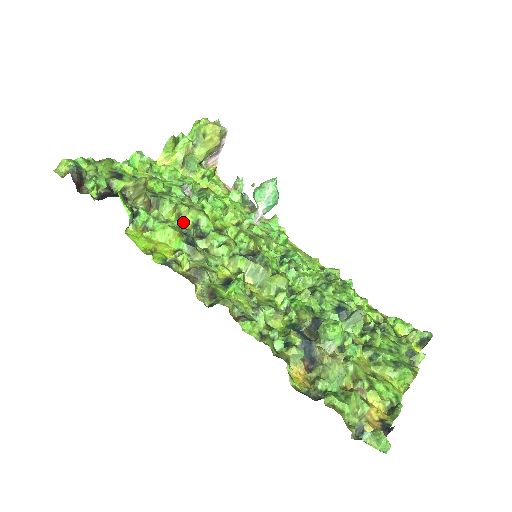
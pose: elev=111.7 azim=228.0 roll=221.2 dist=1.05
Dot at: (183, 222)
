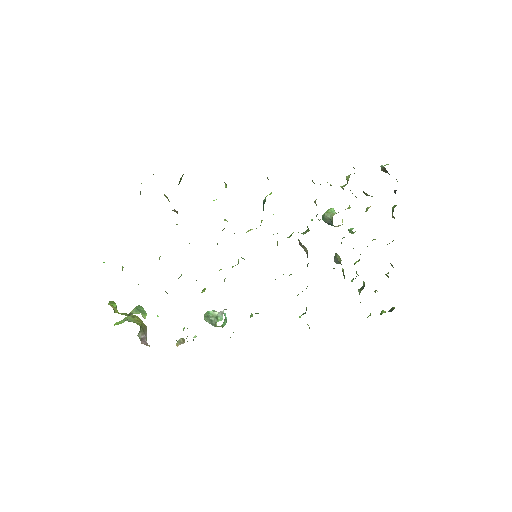
Dot at: occluded
